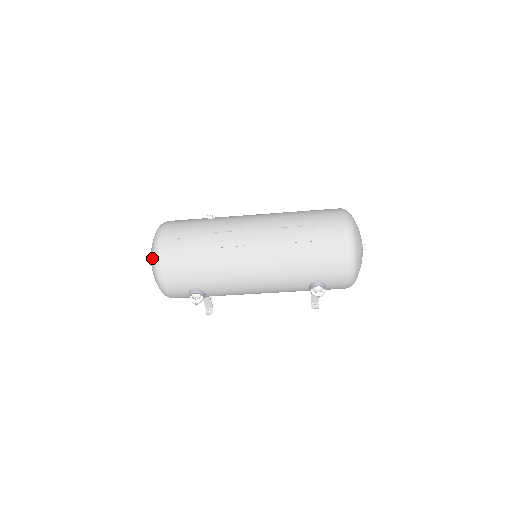
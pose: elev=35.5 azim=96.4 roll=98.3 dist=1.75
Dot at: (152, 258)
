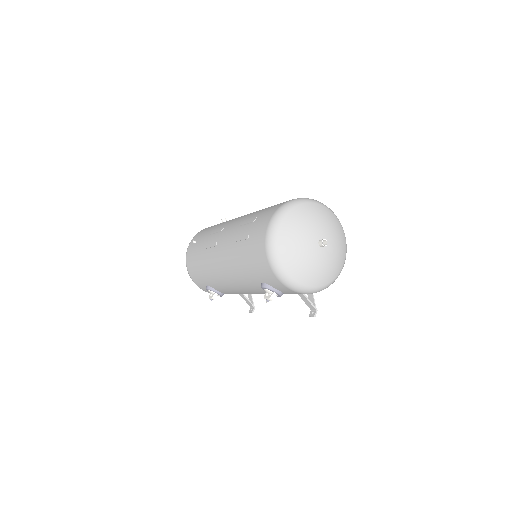
Dot at: occluded
